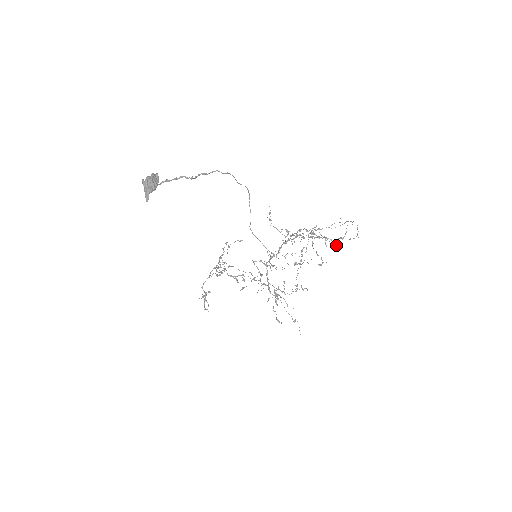
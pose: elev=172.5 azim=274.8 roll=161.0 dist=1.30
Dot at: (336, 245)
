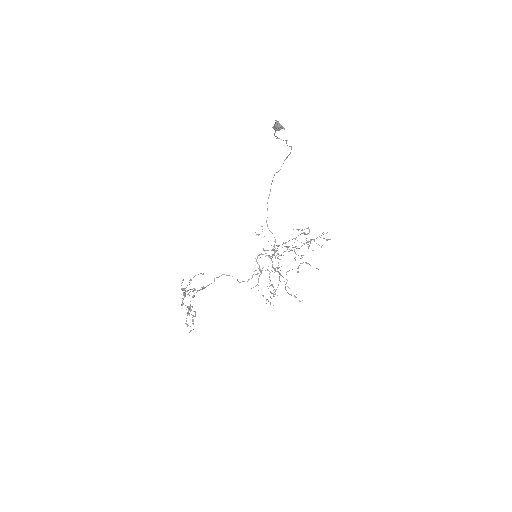
Dot at: (312, 250)
